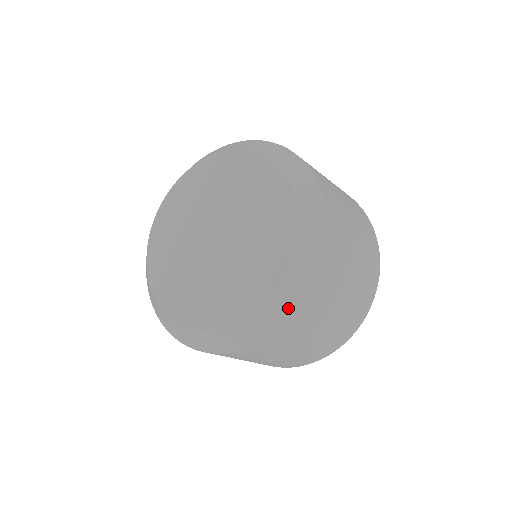
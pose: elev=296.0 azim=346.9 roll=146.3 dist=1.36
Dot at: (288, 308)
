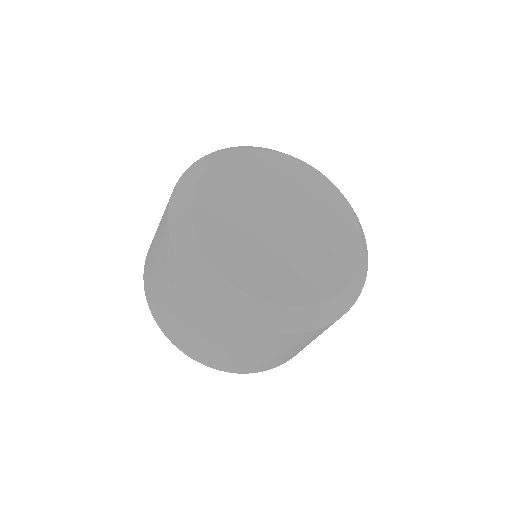
Dot at: (283, 326)
